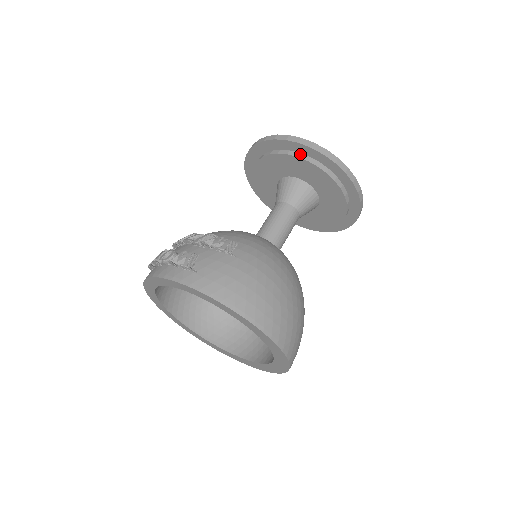
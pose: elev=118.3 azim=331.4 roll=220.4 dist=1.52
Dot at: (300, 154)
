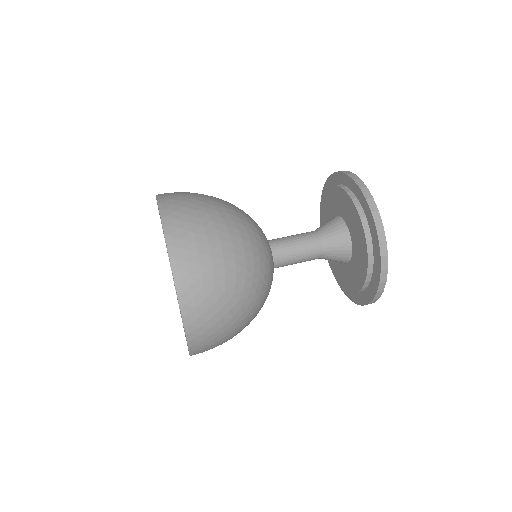
Dot at: occluded
